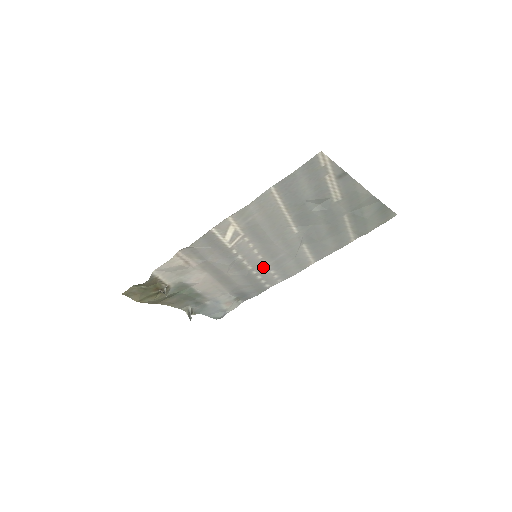
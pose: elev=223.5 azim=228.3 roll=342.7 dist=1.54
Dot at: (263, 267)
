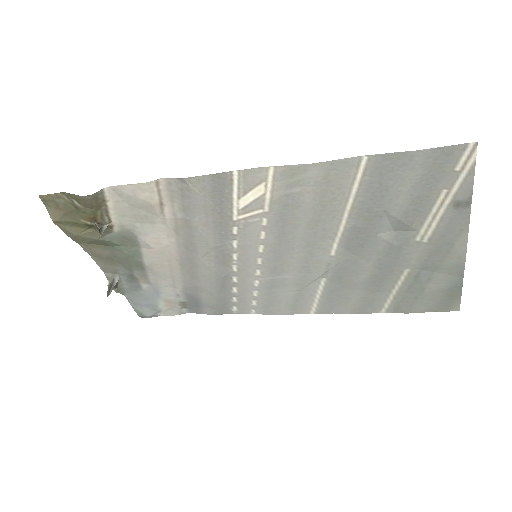
Dot at: (251, 279)
